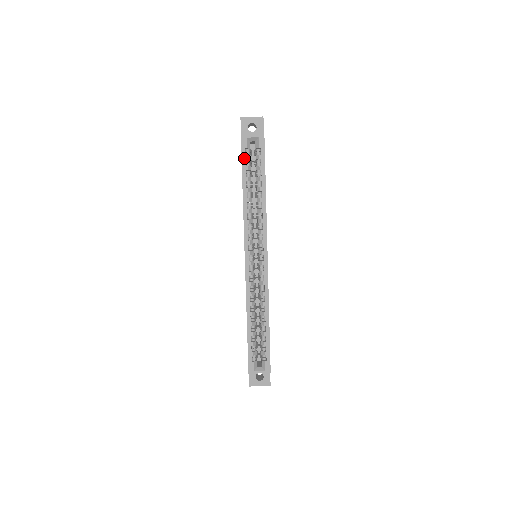
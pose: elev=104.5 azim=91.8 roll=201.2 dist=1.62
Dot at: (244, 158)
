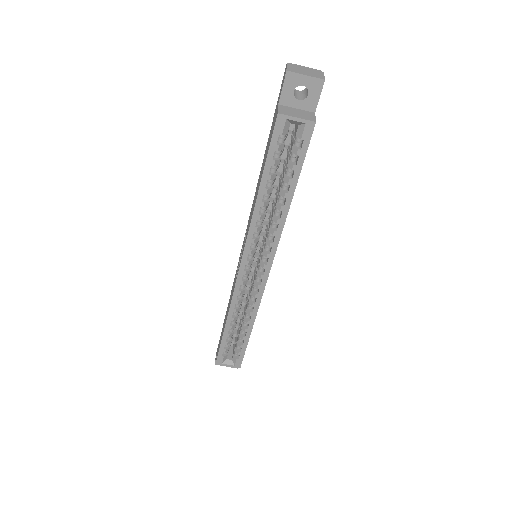
Dot at: (273, 148)
